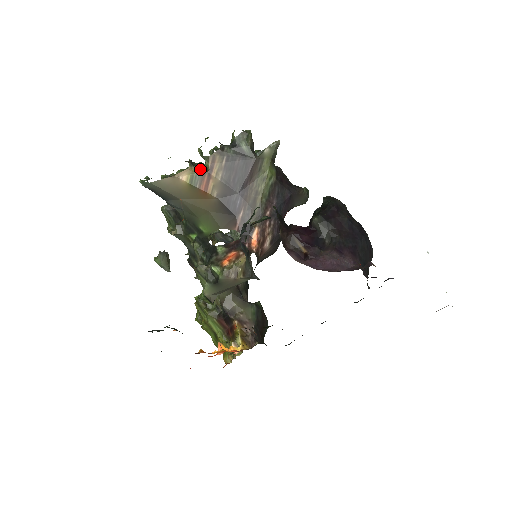
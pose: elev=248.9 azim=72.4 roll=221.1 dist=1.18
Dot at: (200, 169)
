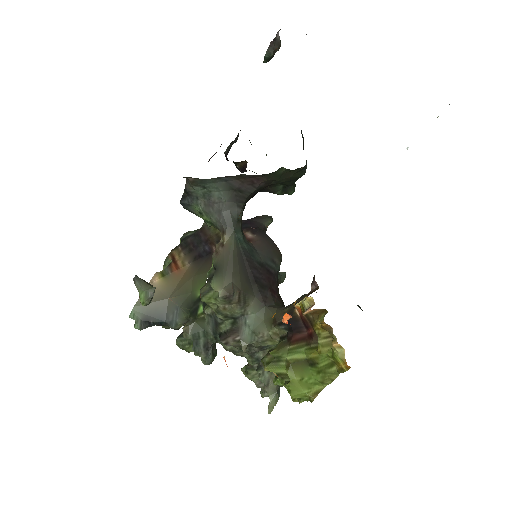
Dot at: (166, 267)
